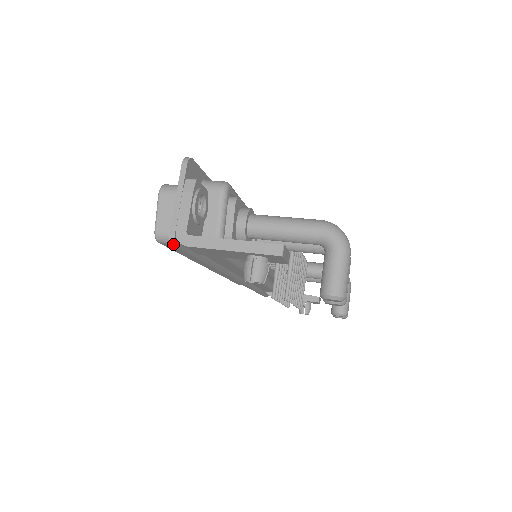
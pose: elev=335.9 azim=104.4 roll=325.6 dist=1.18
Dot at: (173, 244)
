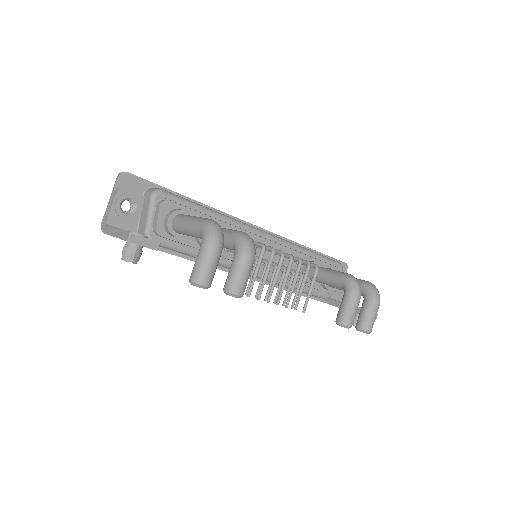
Dot at: occluded
